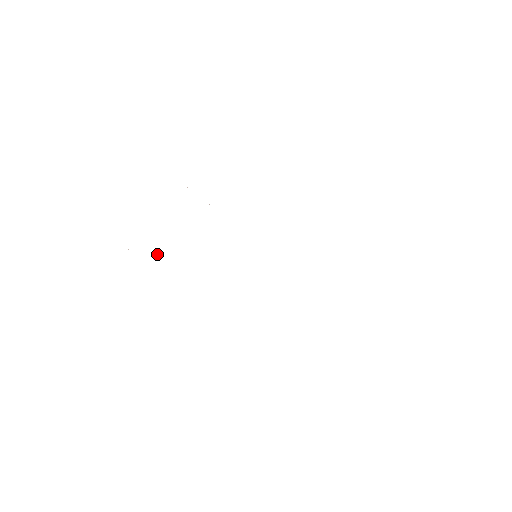
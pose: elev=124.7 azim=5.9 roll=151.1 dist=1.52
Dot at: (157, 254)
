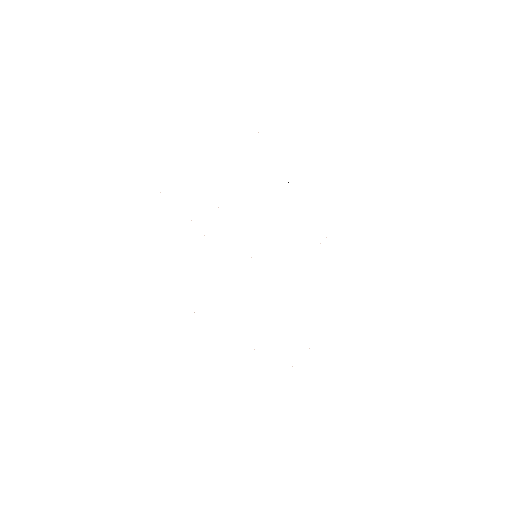
Dot at: occluded
